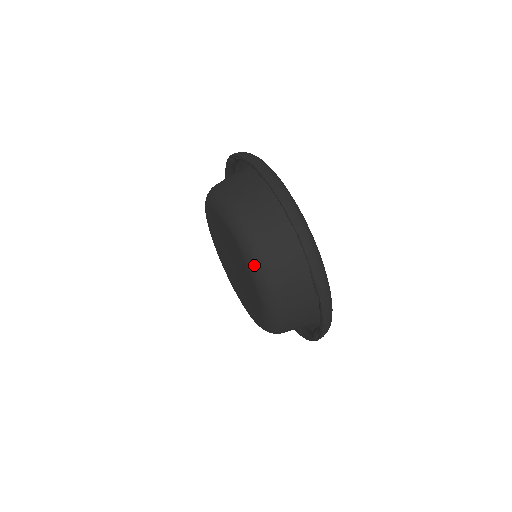
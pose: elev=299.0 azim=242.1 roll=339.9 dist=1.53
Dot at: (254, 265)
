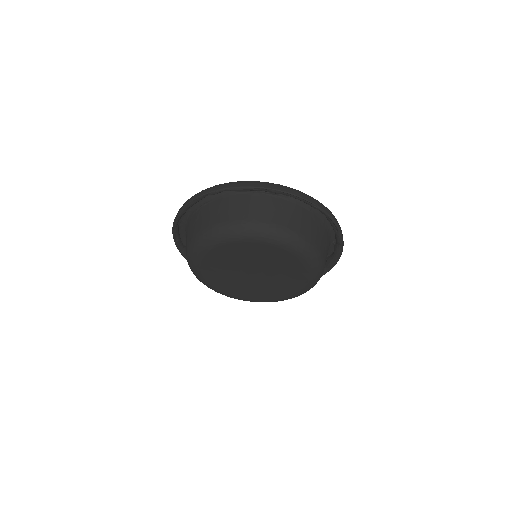
Dot at: (309, 255)
